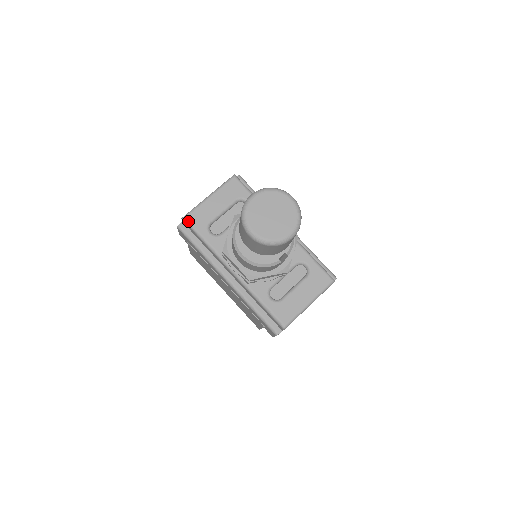
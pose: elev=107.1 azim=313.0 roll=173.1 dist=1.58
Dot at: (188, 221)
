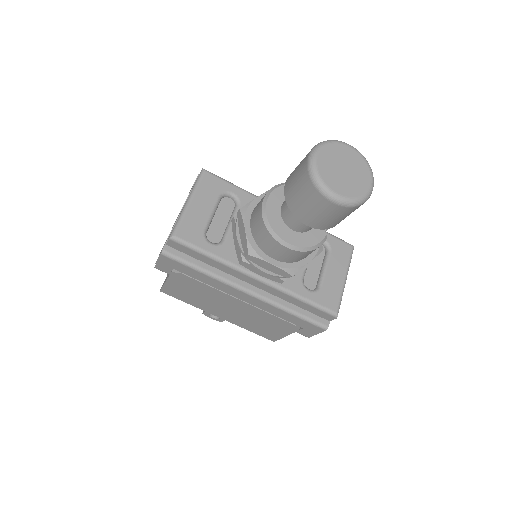
Dot at: (179, 239)
